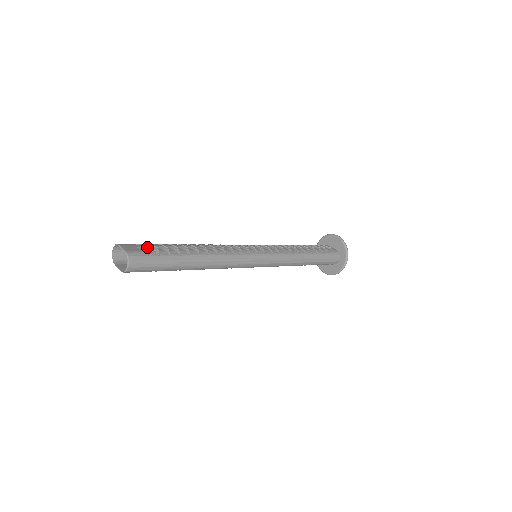
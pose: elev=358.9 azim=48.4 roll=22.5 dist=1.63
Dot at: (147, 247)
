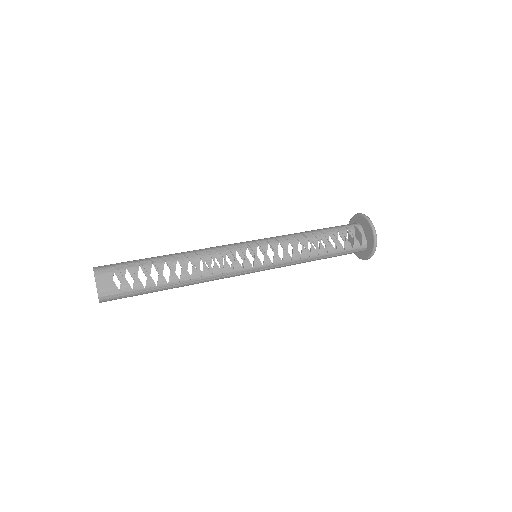
Dot at: (124, 277)
